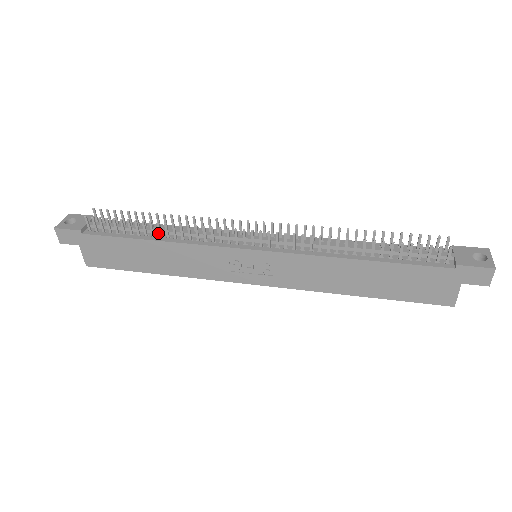
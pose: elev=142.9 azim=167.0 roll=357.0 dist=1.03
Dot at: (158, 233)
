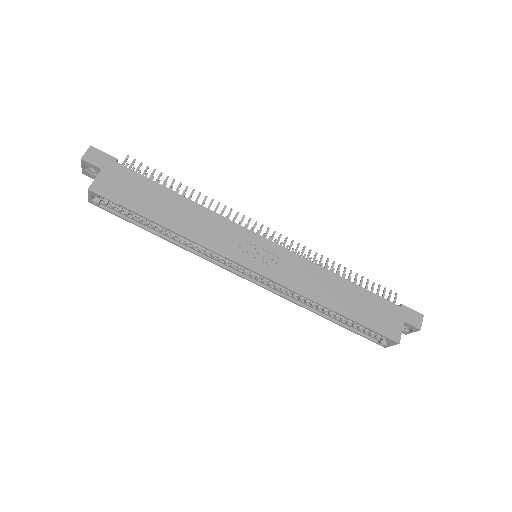
Dot at: occluded
